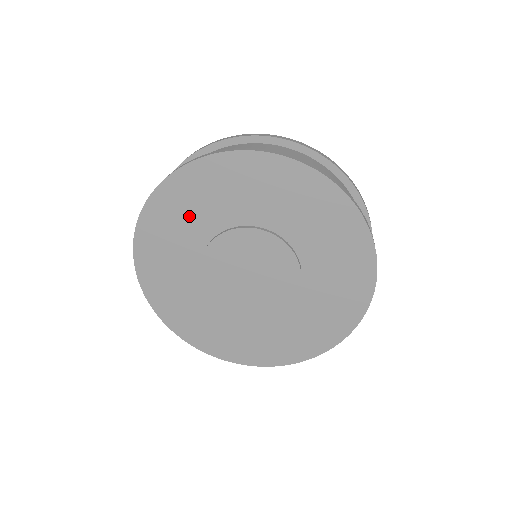
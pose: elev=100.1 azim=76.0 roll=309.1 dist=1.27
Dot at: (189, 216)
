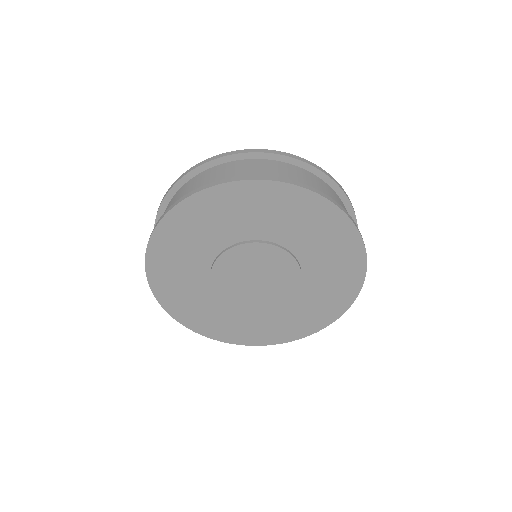
Dot at: (182, 271)
